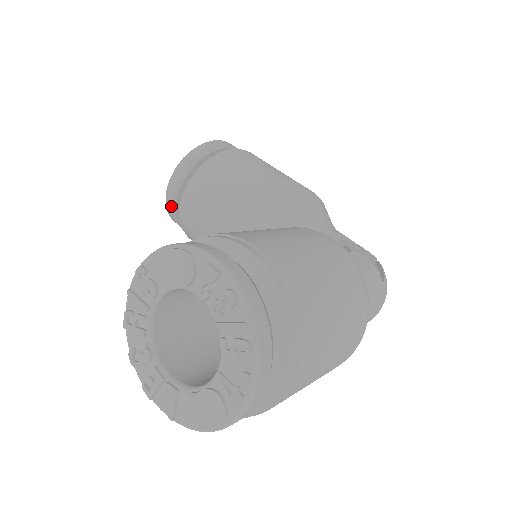
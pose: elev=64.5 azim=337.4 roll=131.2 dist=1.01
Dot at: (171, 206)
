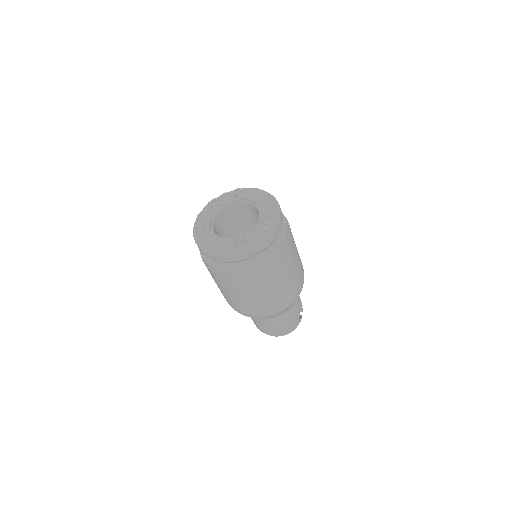
Dot at: occluded
